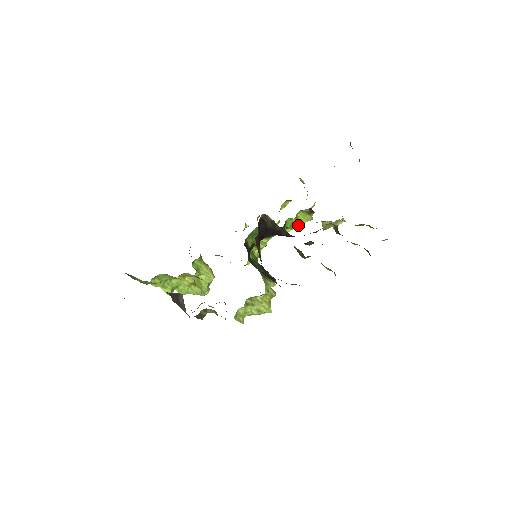
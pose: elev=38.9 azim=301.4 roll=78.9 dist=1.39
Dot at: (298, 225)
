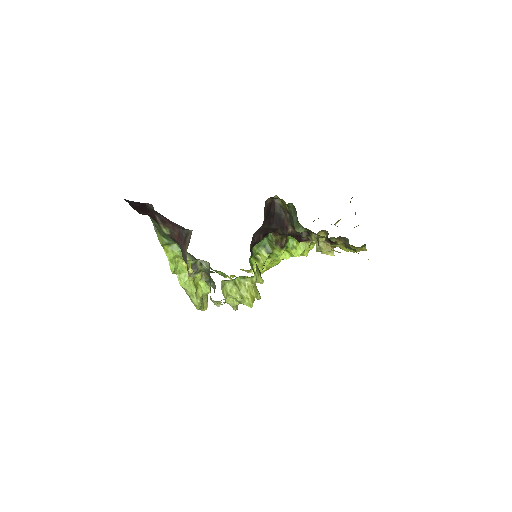
Dot at: (296, 251)
